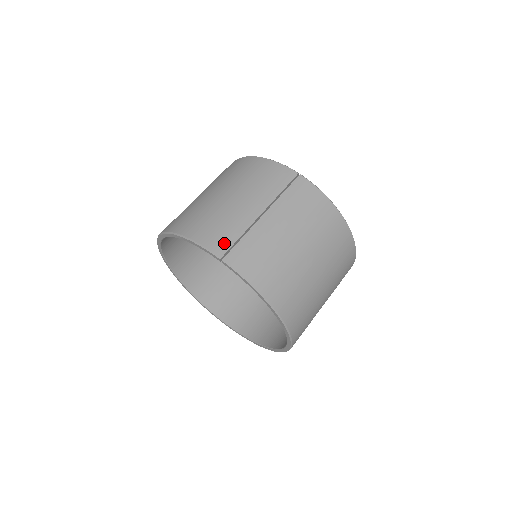
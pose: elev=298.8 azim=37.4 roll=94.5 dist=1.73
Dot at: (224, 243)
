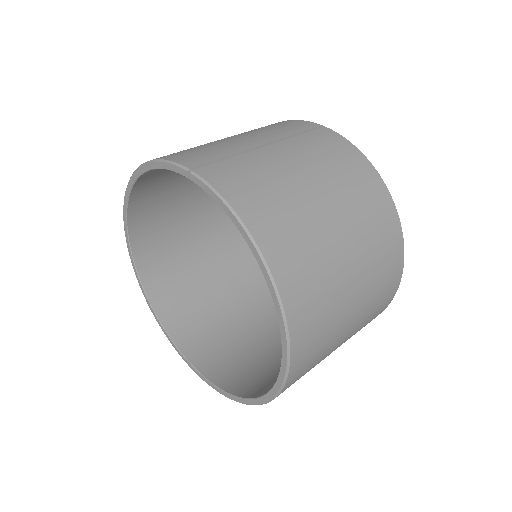
Dot at: (200, 159)
